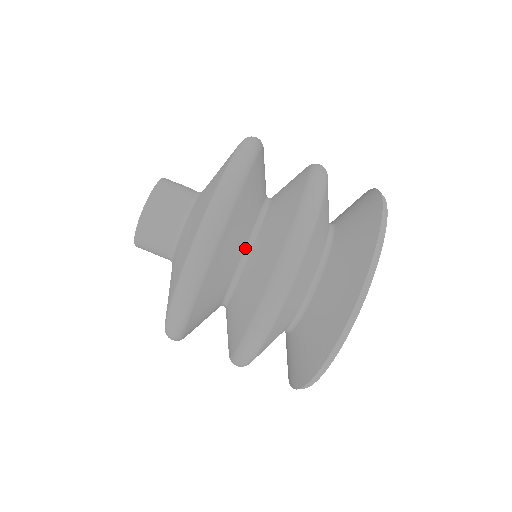
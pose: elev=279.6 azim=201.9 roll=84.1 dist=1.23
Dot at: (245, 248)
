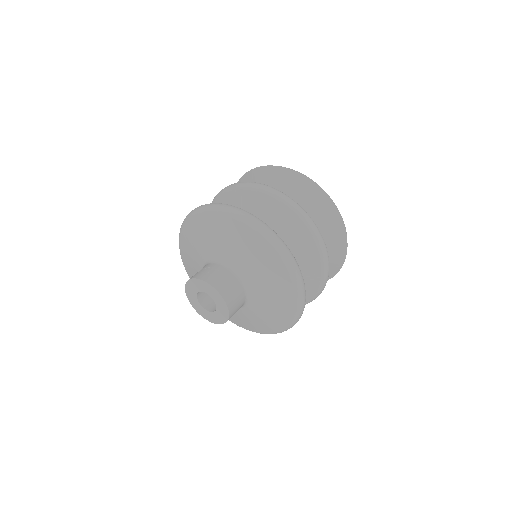
Dot at: occluded
